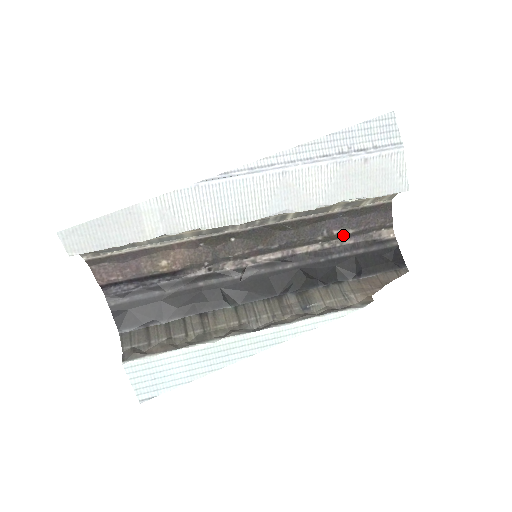
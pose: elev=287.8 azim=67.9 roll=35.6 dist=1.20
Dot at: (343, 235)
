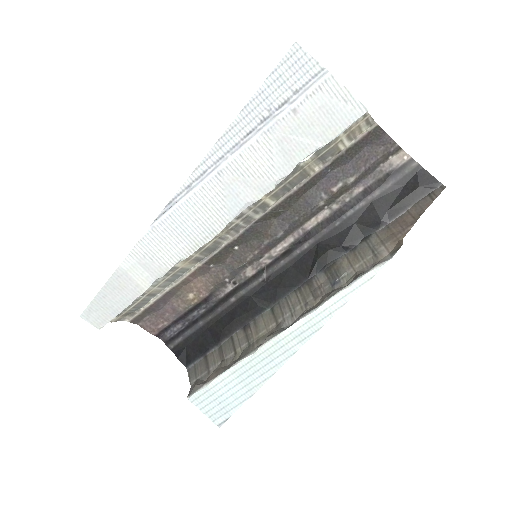
Dot at: (346, 187)
